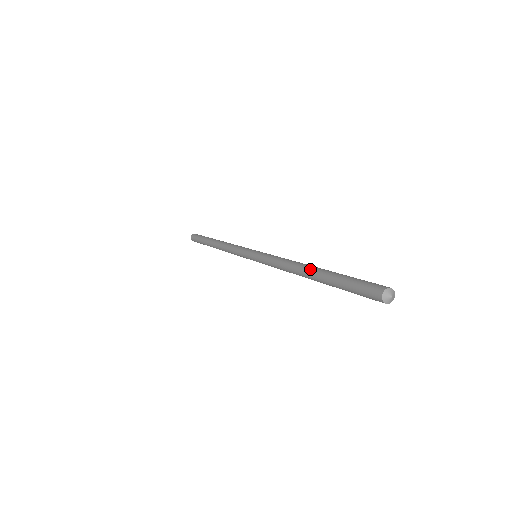
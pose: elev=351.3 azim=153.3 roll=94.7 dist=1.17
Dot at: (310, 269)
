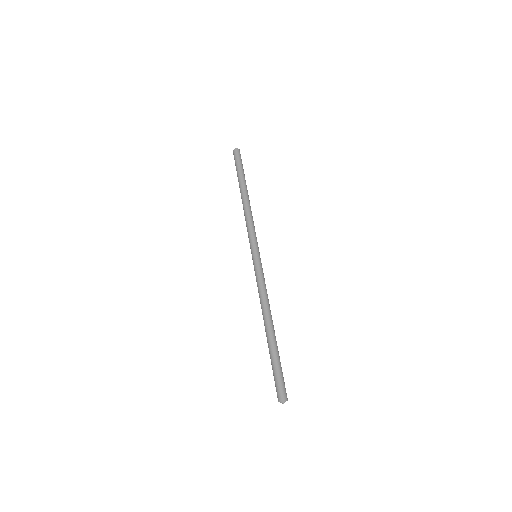
Dot at: (269, 328)
